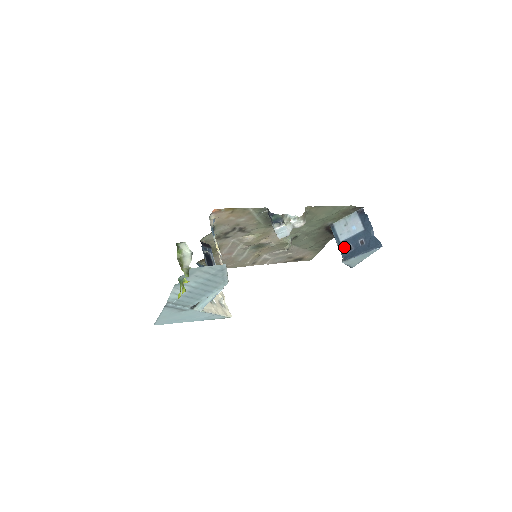
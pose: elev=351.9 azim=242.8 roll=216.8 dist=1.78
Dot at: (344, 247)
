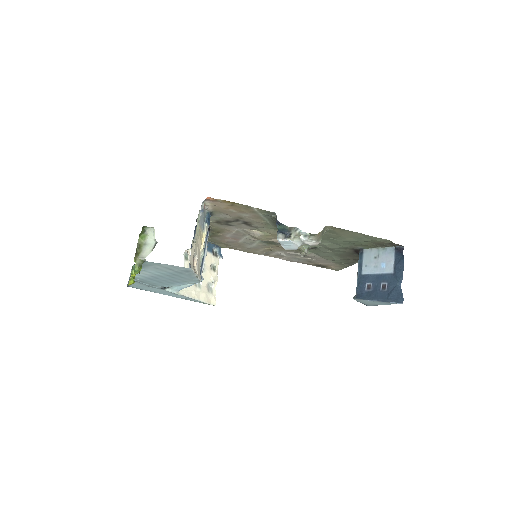
Dot at: (363, 282)
